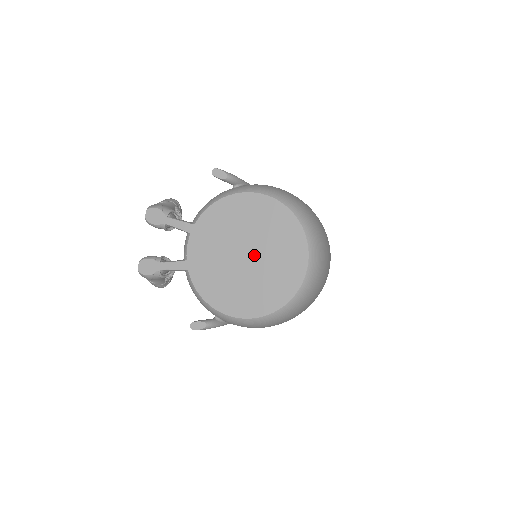
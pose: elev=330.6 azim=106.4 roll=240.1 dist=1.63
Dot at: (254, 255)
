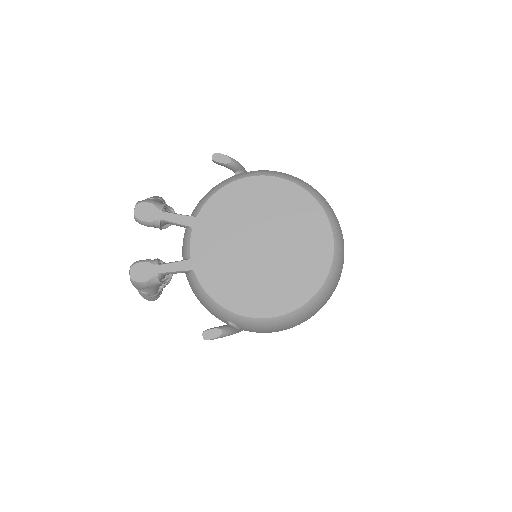
Dot at: (271, 244)
